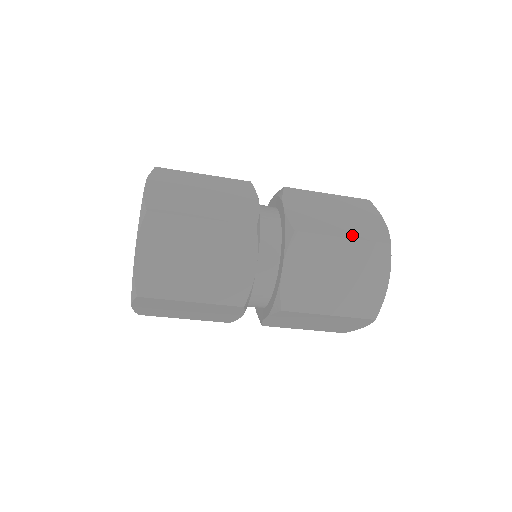
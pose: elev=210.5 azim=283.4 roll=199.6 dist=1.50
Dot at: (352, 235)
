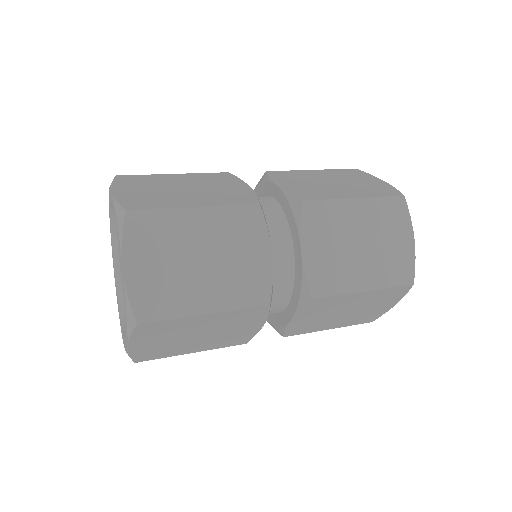
Dot at: (375, 284)
